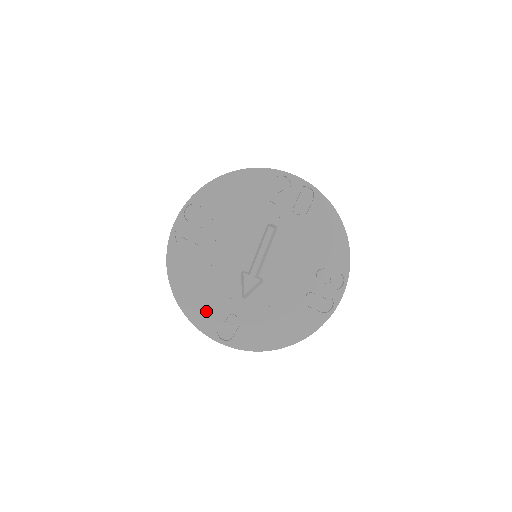
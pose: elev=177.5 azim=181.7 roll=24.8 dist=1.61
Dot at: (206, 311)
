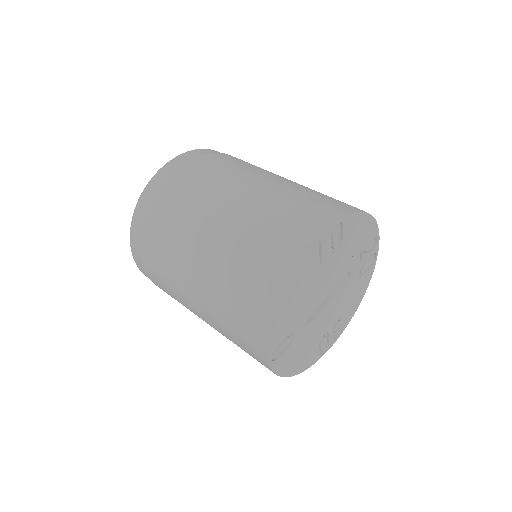
Dot at: (282, 328)
